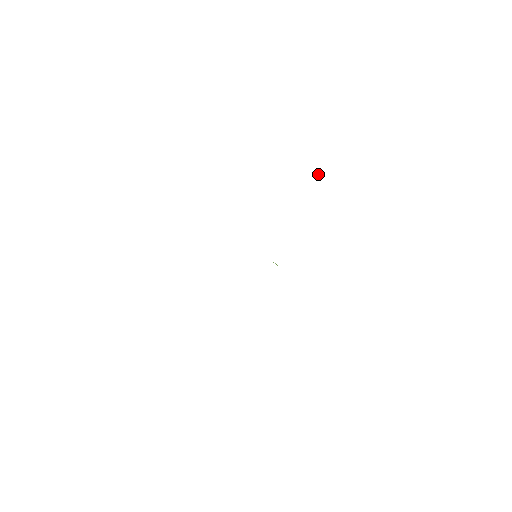
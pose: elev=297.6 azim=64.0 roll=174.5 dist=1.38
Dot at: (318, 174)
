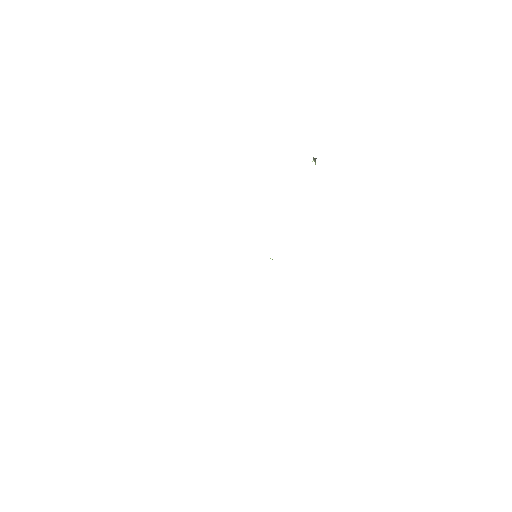
Dot at: occluded
